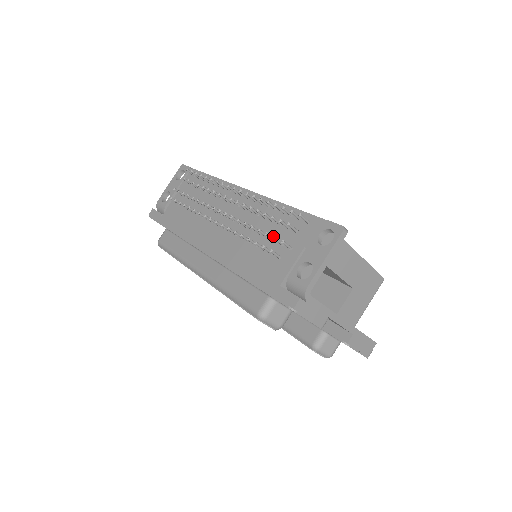
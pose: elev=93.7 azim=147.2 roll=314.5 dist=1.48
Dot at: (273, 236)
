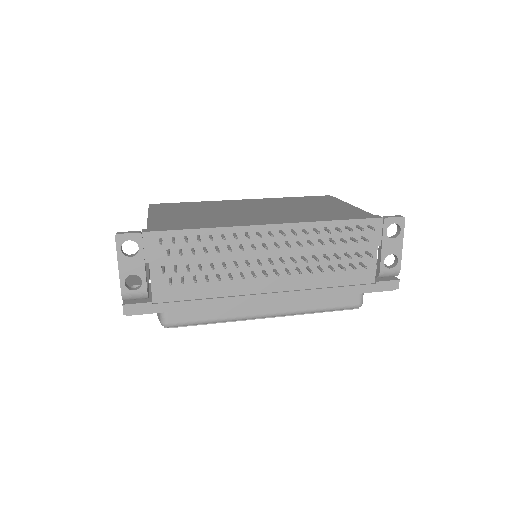
Dot at: (341, 252)
